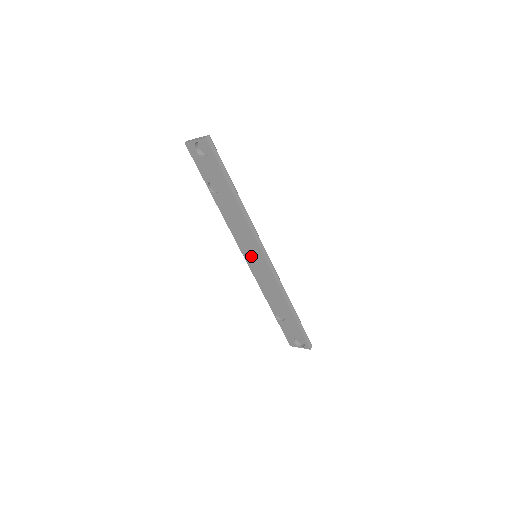
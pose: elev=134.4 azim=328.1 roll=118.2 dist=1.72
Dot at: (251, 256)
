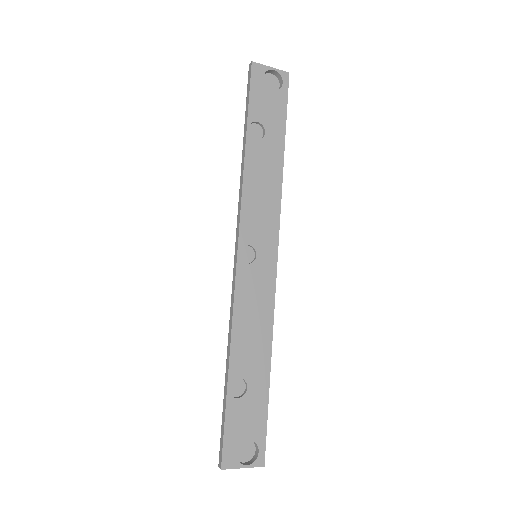
Dot at: (248, 254)
